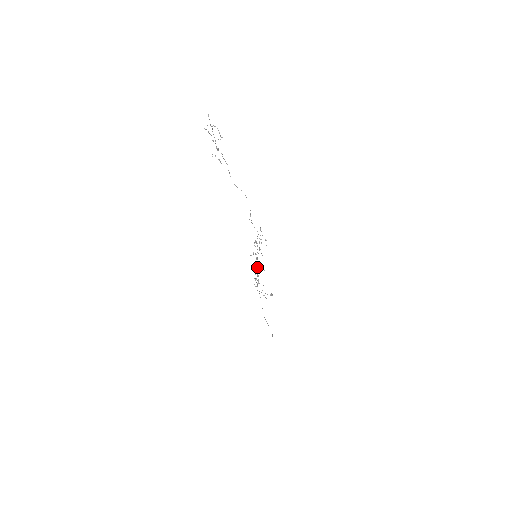
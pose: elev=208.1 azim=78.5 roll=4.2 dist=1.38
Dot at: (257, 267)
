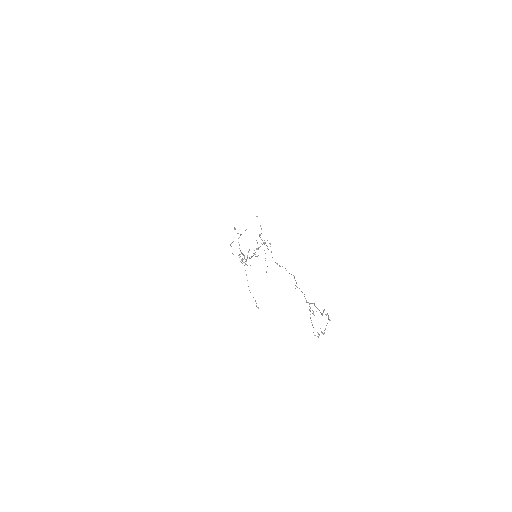
Dot at: (251, 257)
